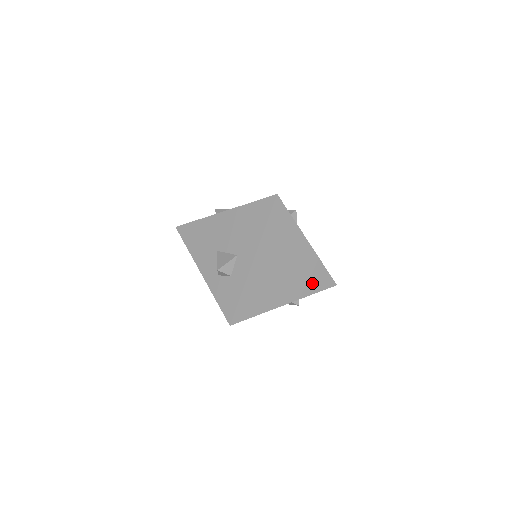
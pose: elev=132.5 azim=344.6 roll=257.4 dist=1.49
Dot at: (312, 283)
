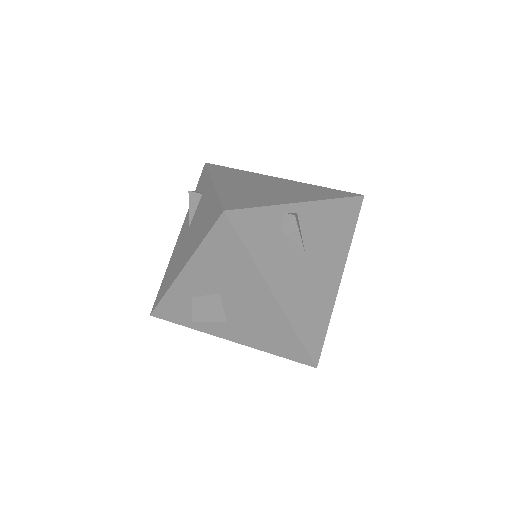
Dot at: occluded
